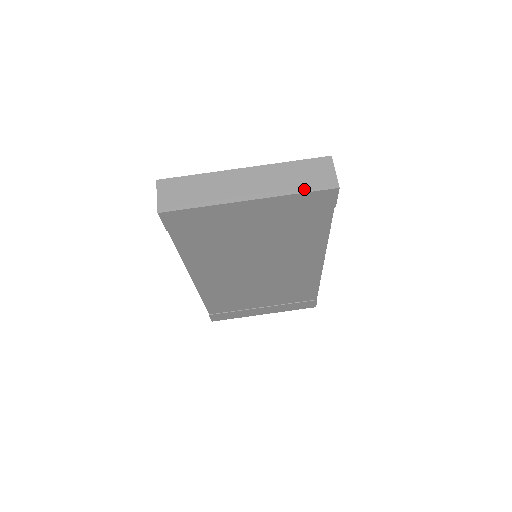
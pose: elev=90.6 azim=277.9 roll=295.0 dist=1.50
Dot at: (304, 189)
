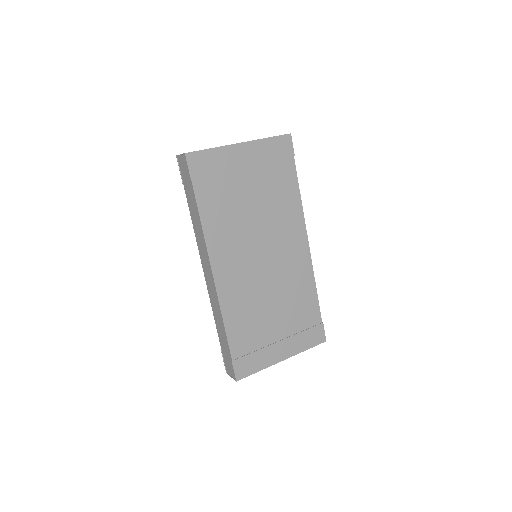
Dot at: (271, 137)
